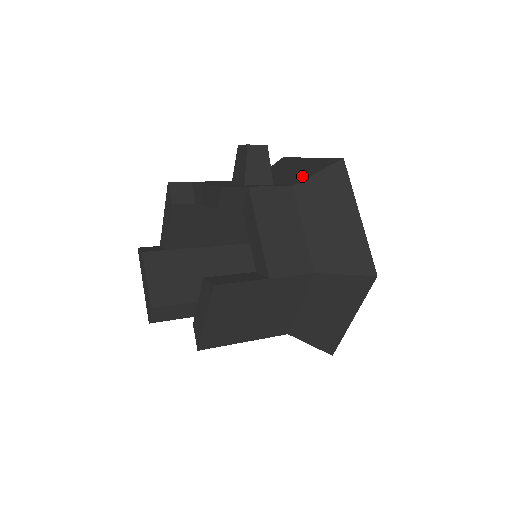
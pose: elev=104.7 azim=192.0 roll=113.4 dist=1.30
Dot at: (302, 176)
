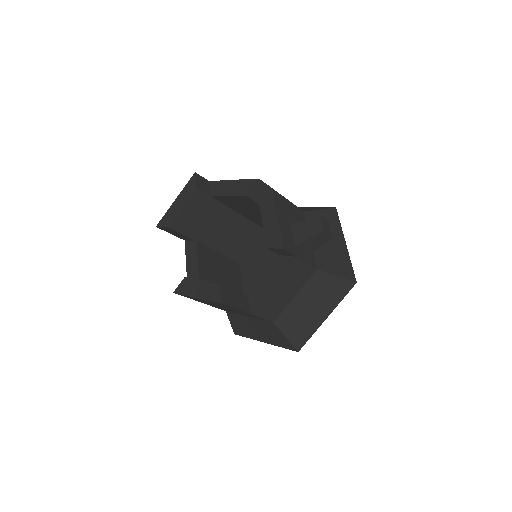
Dot at: (328, 265)
